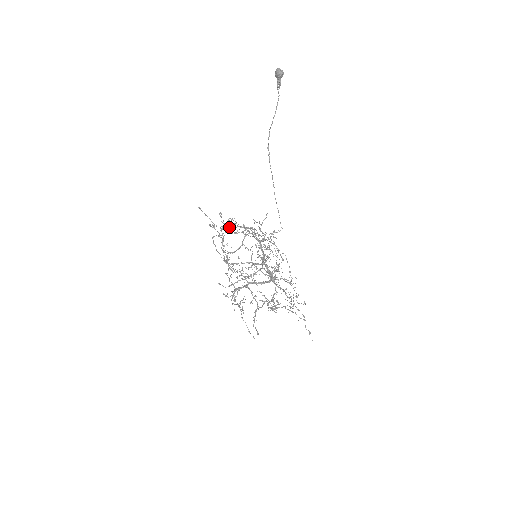
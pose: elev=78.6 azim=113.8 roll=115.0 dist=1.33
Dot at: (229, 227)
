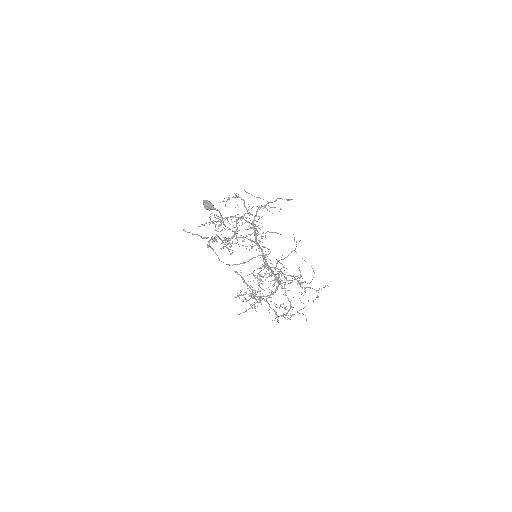
Dot at: occluded
